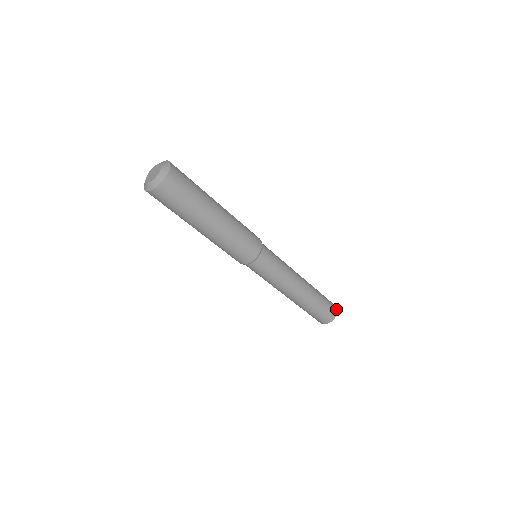
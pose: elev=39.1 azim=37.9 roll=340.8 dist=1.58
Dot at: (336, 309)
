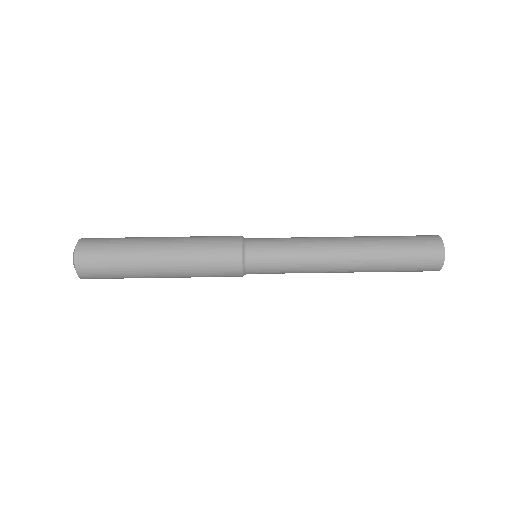
Dot at: (438, 238)
